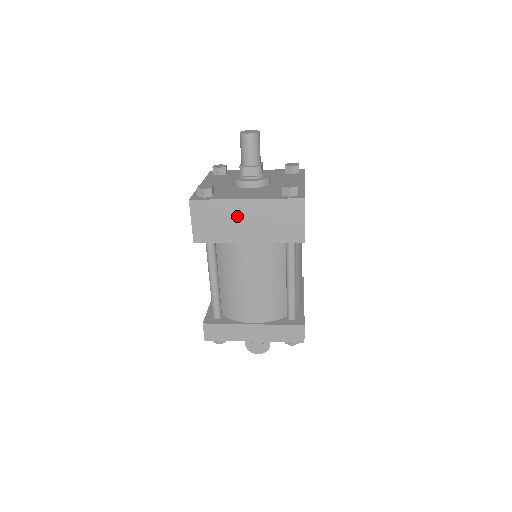
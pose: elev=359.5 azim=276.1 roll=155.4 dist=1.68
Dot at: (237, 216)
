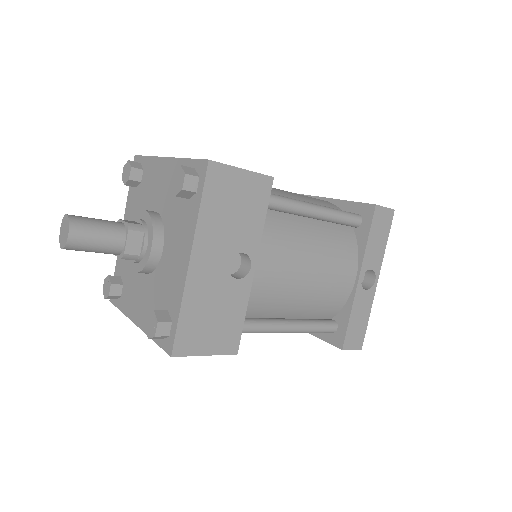
Dot at: occluded
